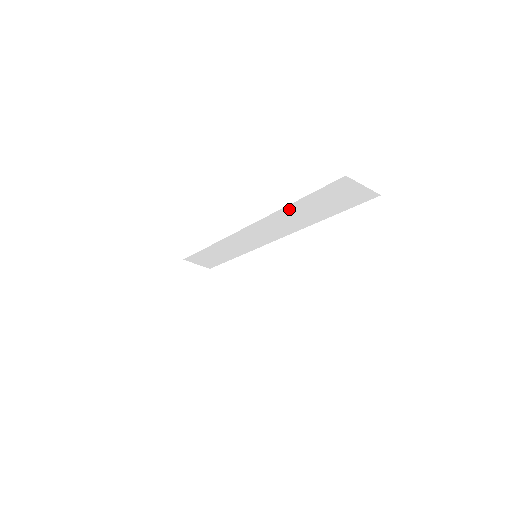
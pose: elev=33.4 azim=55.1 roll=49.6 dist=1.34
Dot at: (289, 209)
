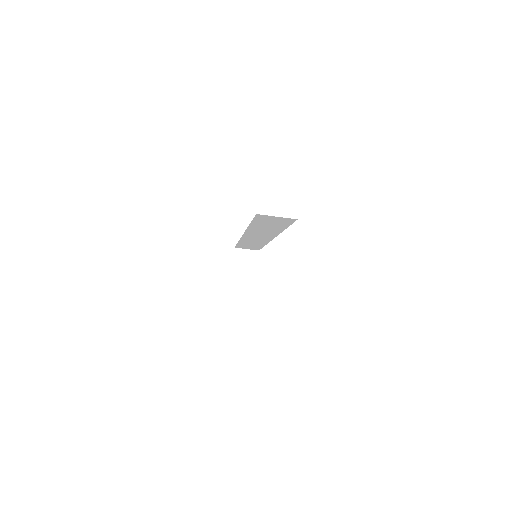
Dot at: (253, 227)
